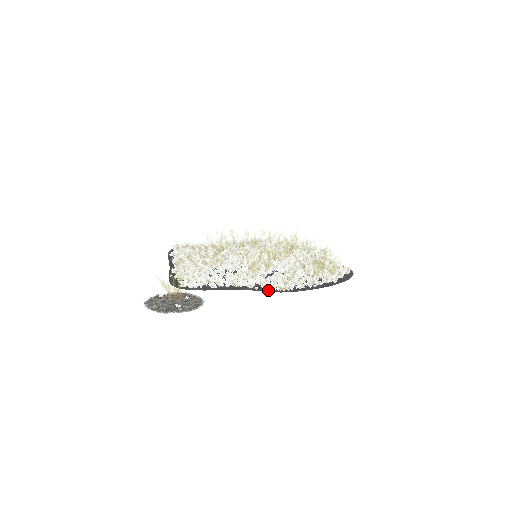
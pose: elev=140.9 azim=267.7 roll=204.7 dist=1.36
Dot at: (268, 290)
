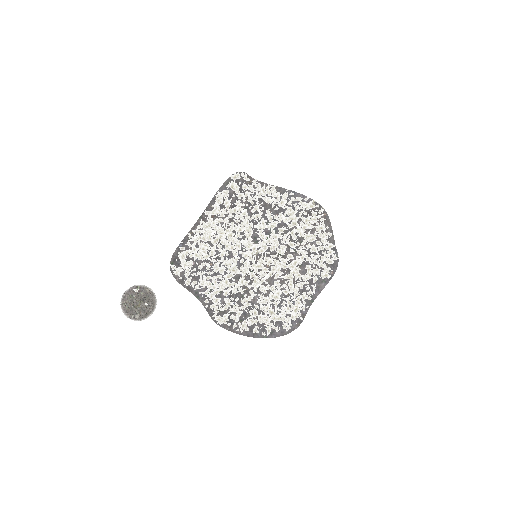
Dot at: (211, 313)
